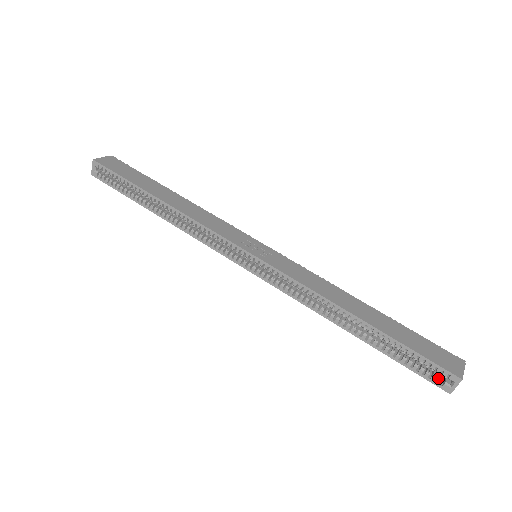
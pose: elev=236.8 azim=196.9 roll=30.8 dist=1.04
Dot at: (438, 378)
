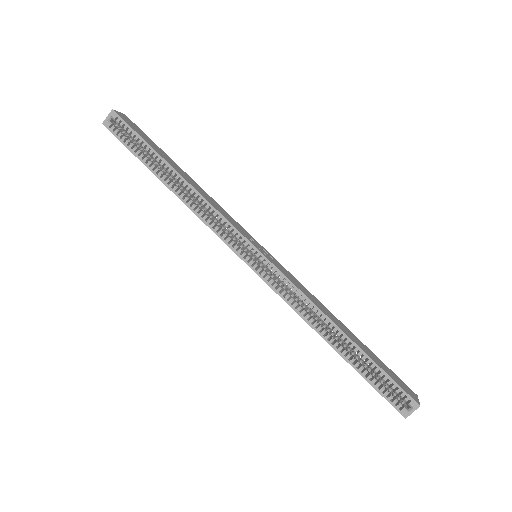
Dot at: (398, 402)
